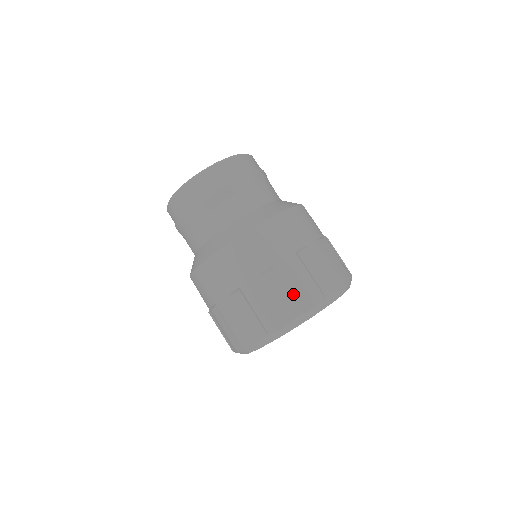
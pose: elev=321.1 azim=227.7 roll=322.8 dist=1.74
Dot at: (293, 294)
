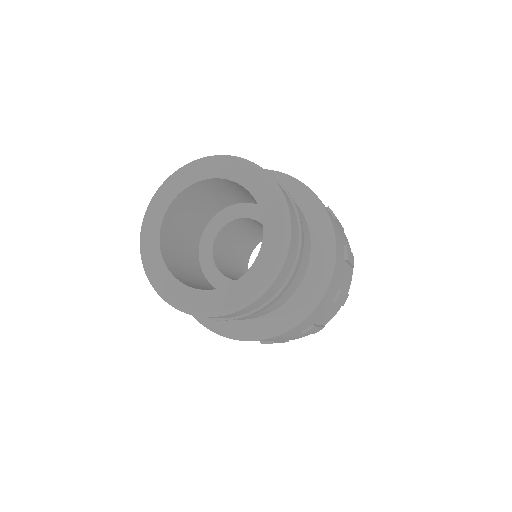
Dot at: (345, 291)
